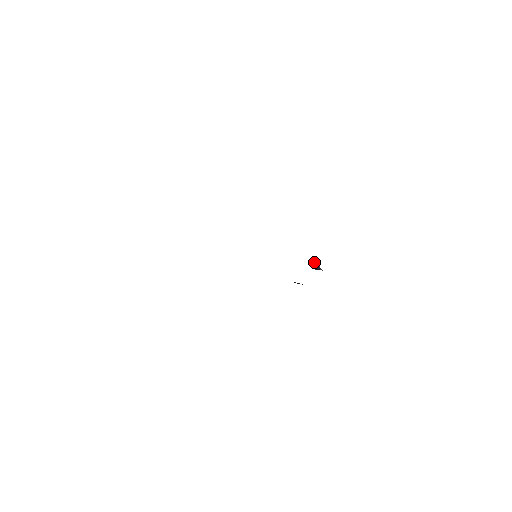
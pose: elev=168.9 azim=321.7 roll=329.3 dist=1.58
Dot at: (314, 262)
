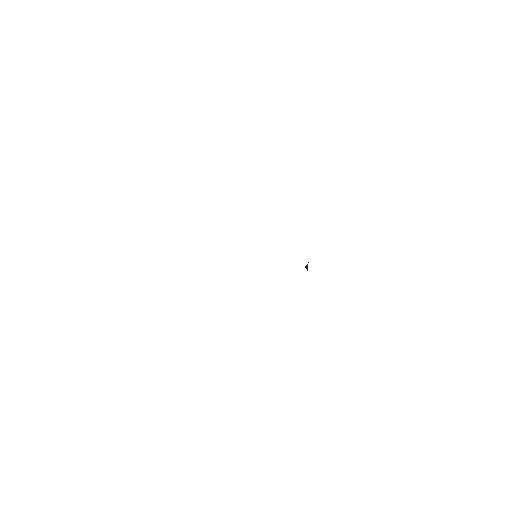
Dot at: occluded
